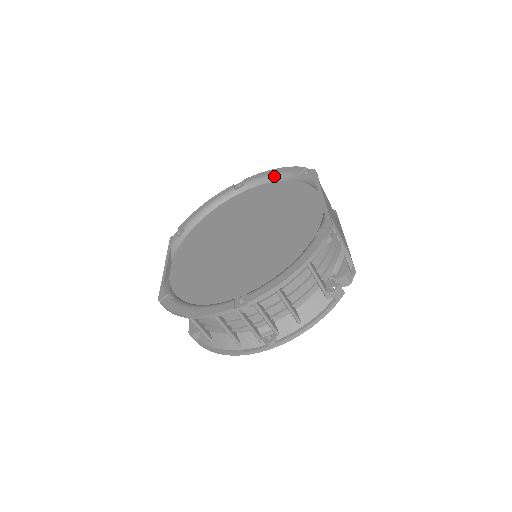
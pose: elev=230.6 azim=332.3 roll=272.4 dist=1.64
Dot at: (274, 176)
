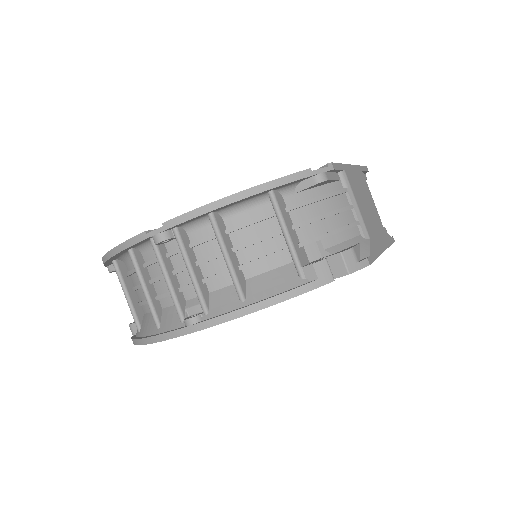
Dot at: occluded
